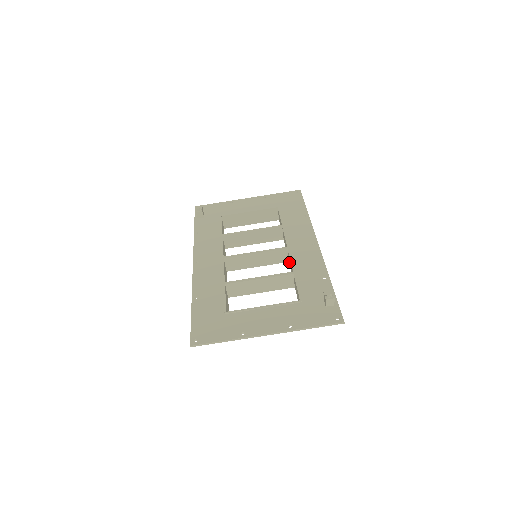
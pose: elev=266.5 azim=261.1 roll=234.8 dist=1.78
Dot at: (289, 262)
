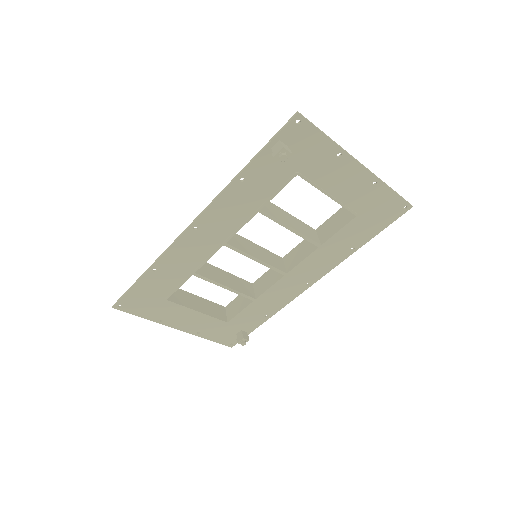
Dot at: occluded
